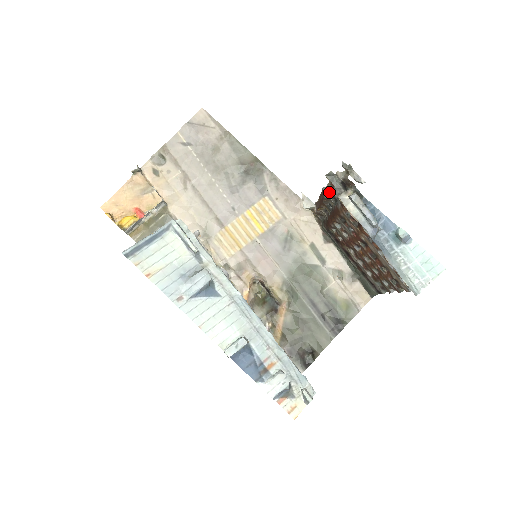
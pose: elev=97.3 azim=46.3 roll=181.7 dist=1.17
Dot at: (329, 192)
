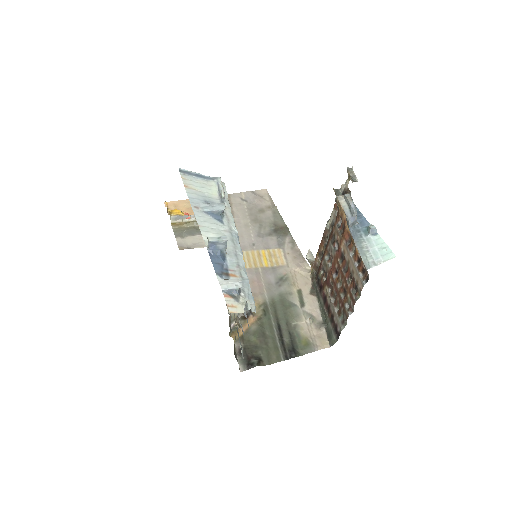
Dot at: (331, 220)
